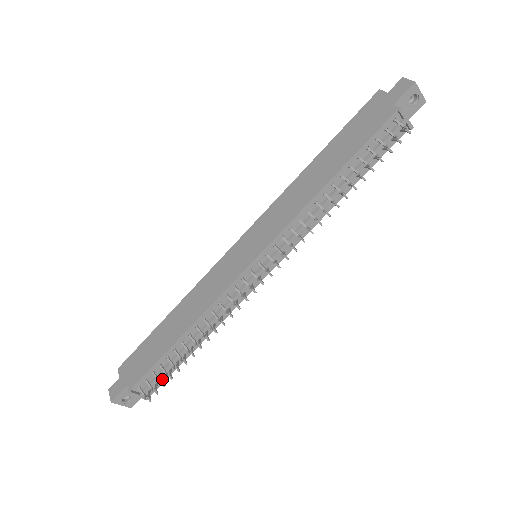
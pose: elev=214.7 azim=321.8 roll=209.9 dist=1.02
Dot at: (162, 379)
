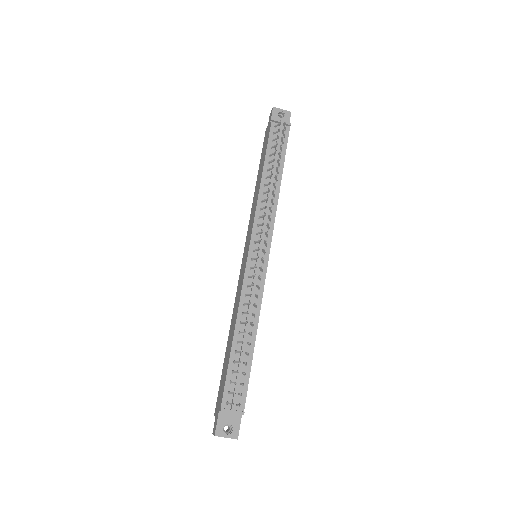
Dot at: (240, 383)
